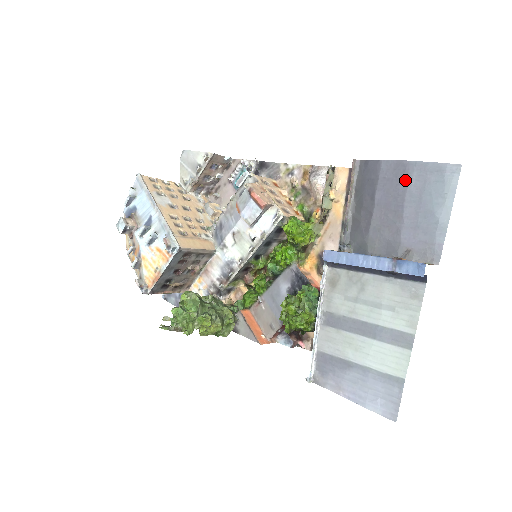
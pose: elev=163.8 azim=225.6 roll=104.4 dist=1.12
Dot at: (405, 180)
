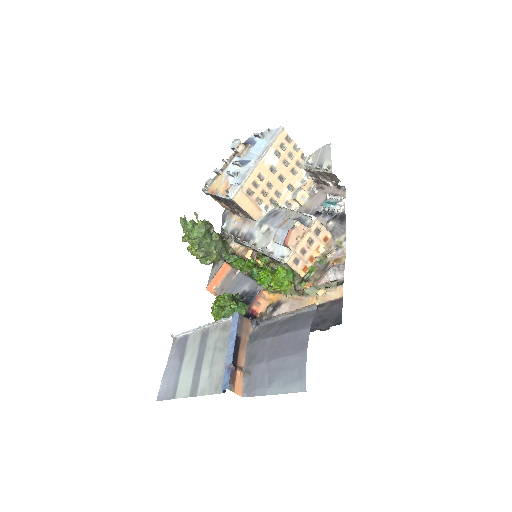
Dot at: (294, 352)
